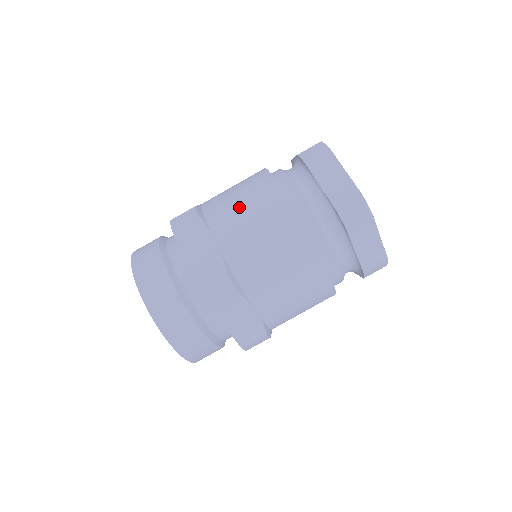
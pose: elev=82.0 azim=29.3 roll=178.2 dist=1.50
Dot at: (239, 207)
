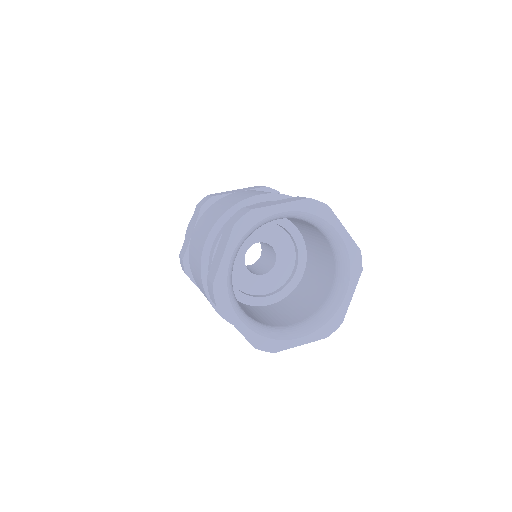
Dot at: (200, 288)
